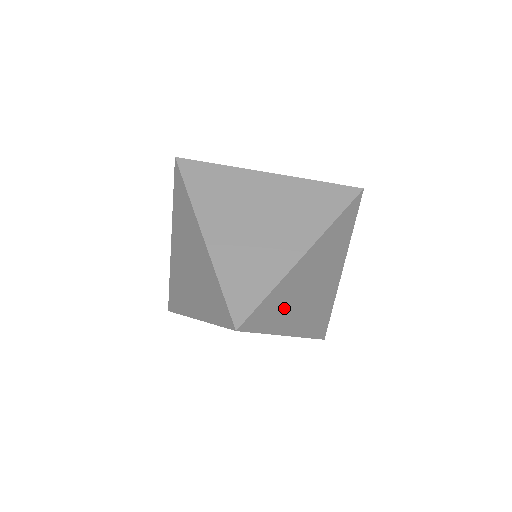
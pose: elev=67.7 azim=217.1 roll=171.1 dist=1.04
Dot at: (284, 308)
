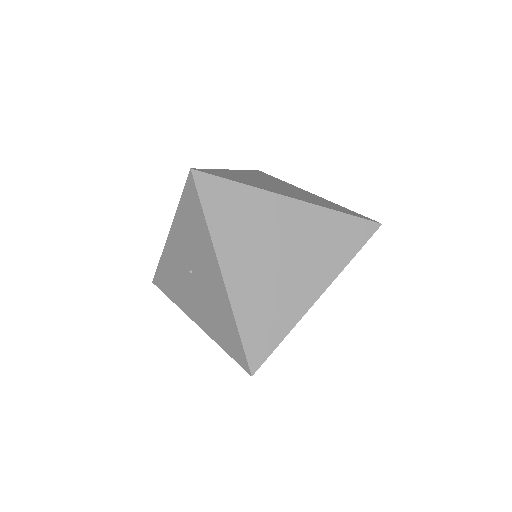
Dot at: (240, 227)
